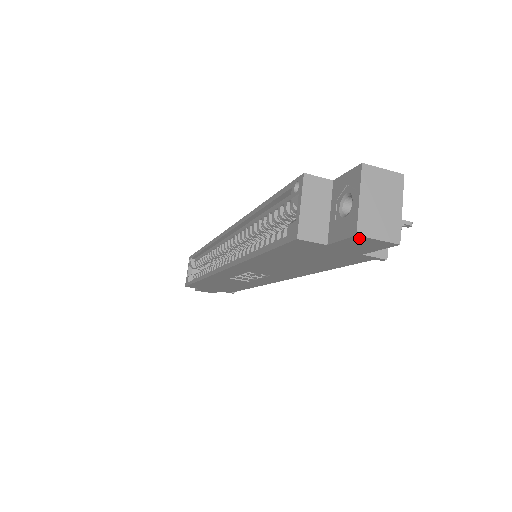
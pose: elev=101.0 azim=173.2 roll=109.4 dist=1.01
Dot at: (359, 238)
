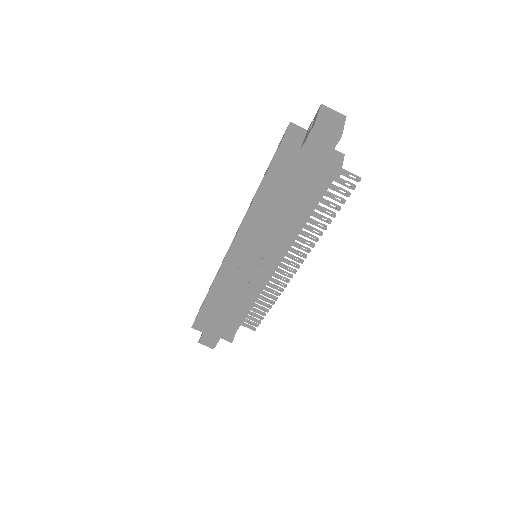
Dot at: (317, 129)
